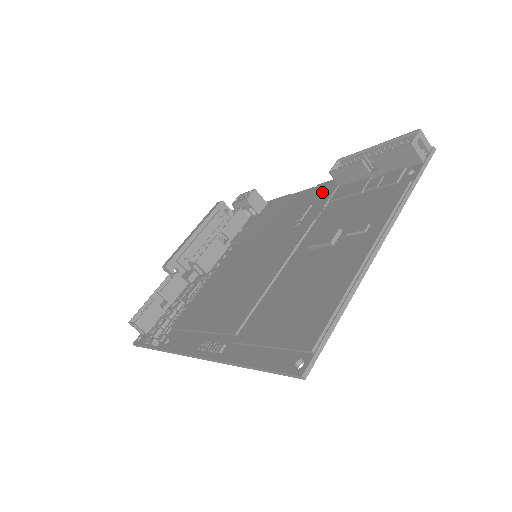
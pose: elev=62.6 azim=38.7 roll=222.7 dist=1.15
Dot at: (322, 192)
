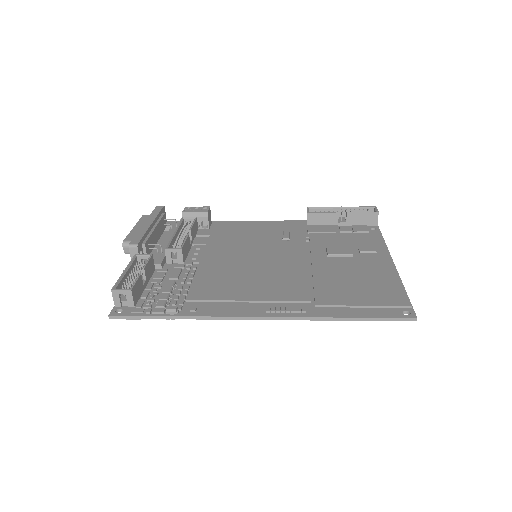
Dot at: (291, 226)
